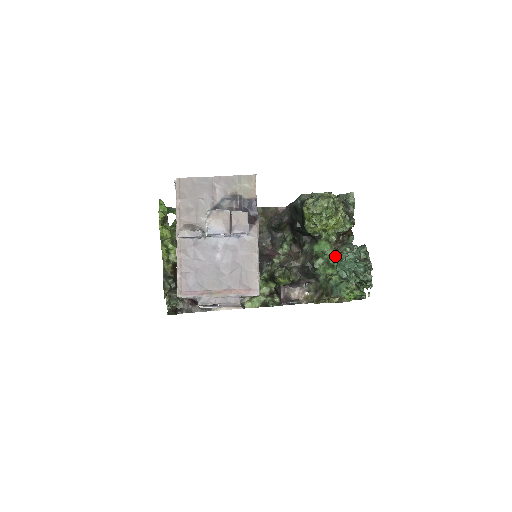
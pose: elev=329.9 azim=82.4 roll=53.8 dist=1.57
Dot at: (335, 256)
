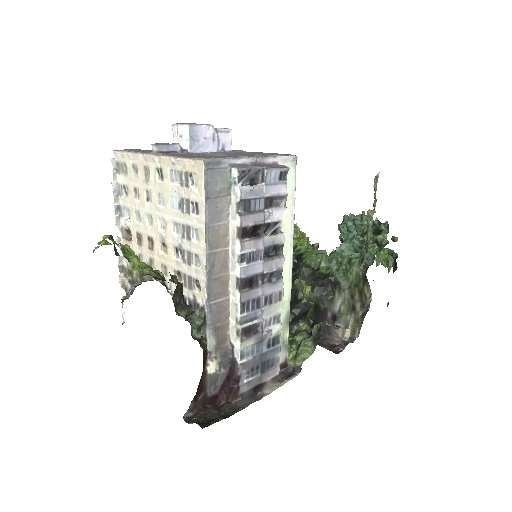
Dot at: (331, 256)
